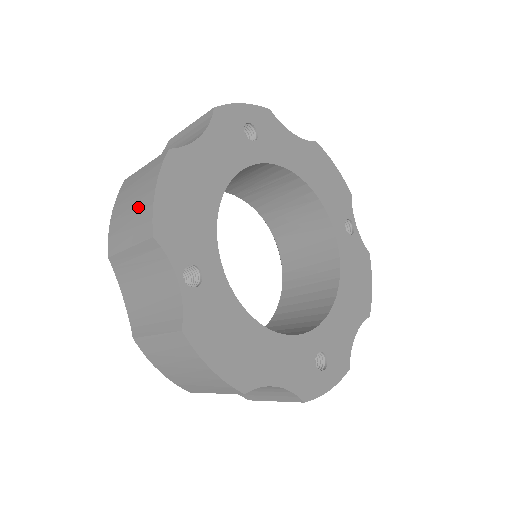
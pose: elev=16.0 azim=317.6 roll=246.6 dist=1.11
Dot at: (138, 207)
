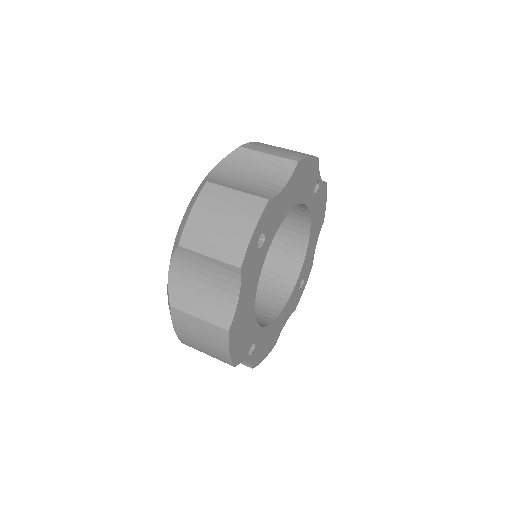
Dot at: (212, 350)
